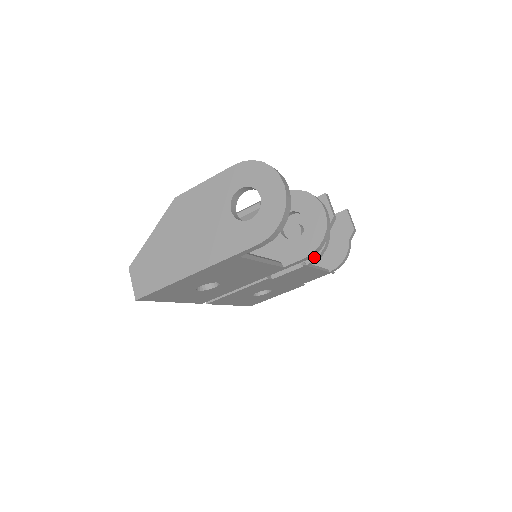
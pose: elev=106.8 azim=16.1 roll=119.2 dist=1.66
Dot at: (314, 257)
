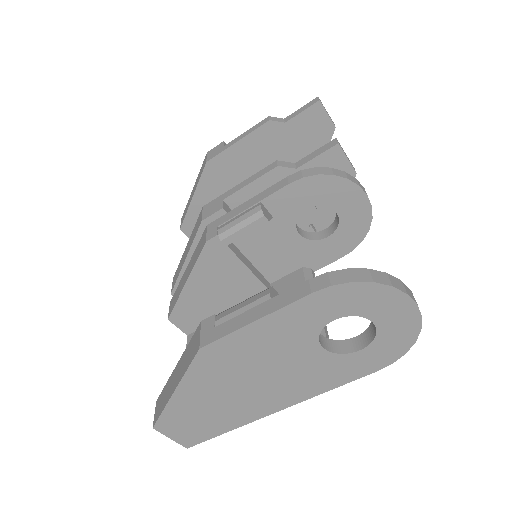
Dot at: occluded
